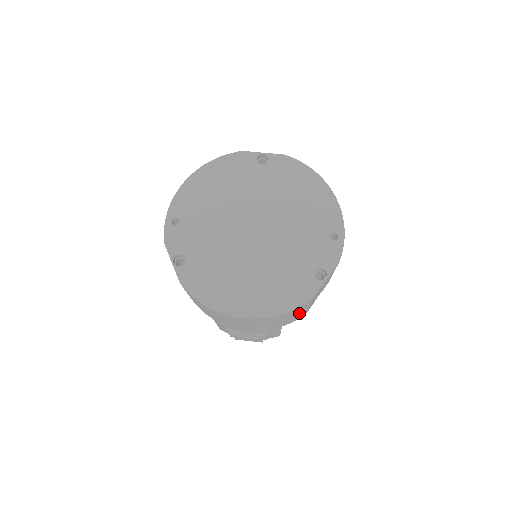
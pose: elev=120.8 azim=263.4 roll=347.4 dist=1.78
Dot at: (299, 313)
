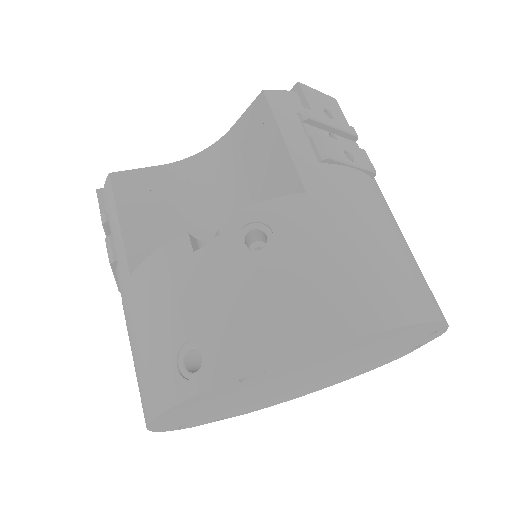
Dot at: occluded
